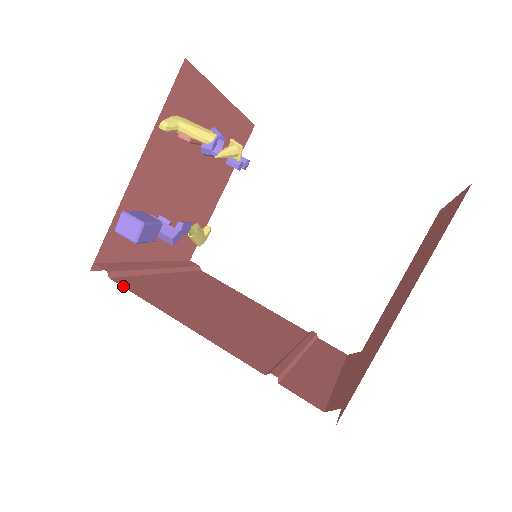
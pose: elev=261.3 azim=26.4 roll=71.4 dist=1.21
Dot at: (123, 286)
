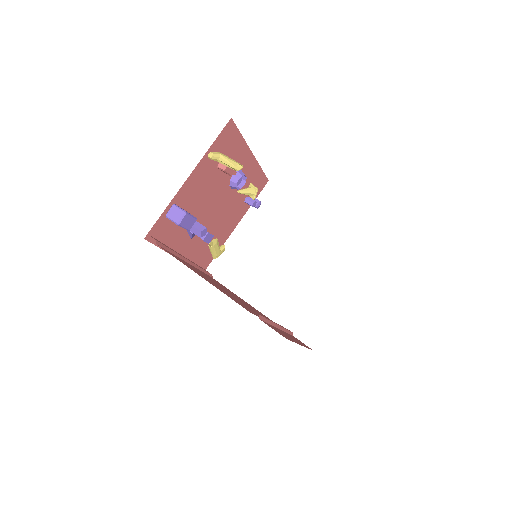
Dot at: (165, 250)
